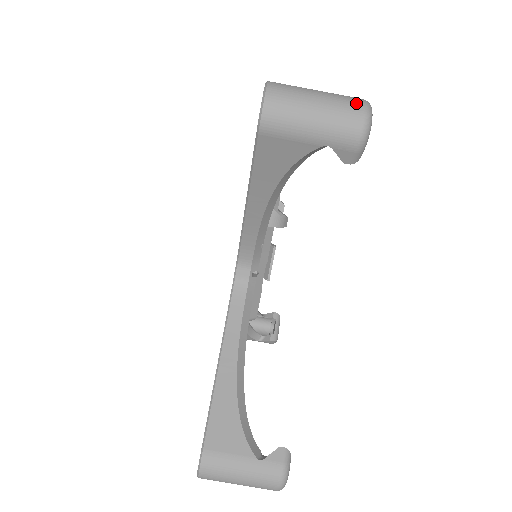
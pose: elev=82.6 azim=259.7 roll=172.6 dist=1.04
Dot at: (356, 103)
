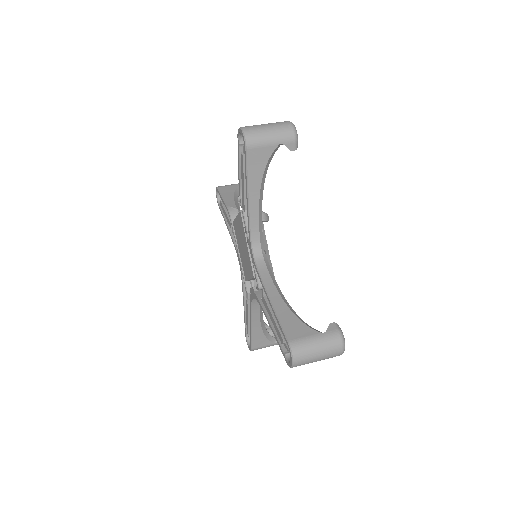
Dot at: (285, 122)
